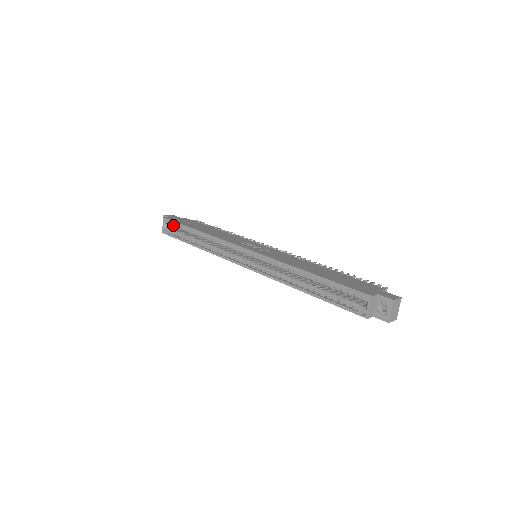
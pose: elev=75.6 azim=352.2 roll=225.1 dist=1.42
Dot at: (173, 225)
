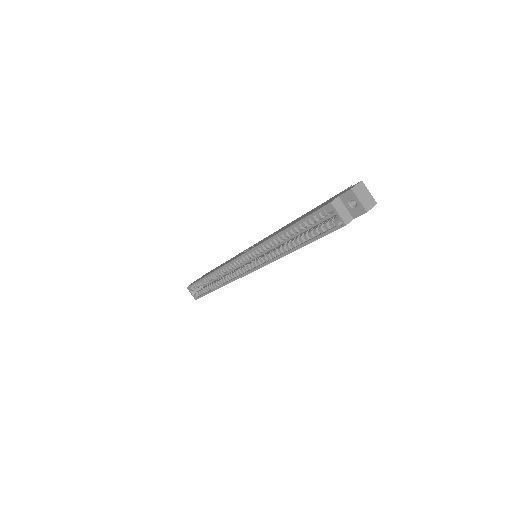
Dot at: (196, 287)
